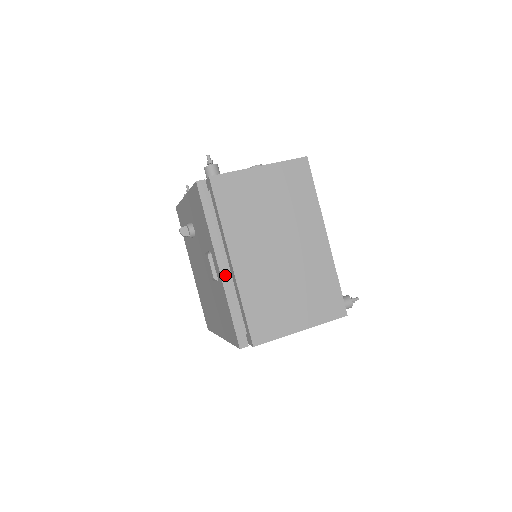
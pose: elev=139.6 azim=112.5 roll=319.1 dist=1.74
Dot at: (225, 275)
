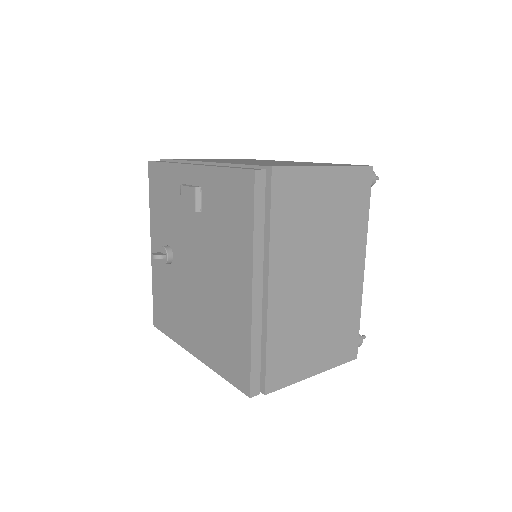
Dot at: occluded
